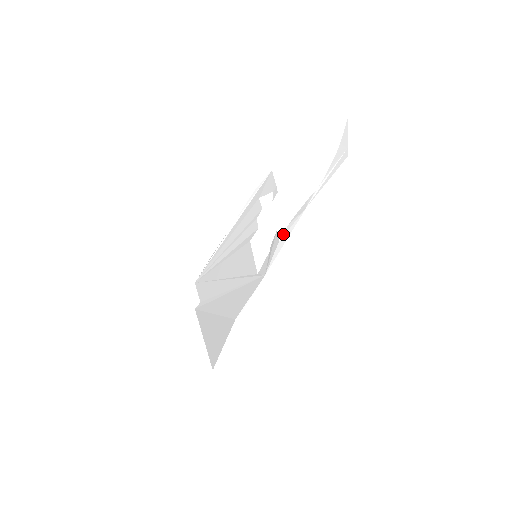
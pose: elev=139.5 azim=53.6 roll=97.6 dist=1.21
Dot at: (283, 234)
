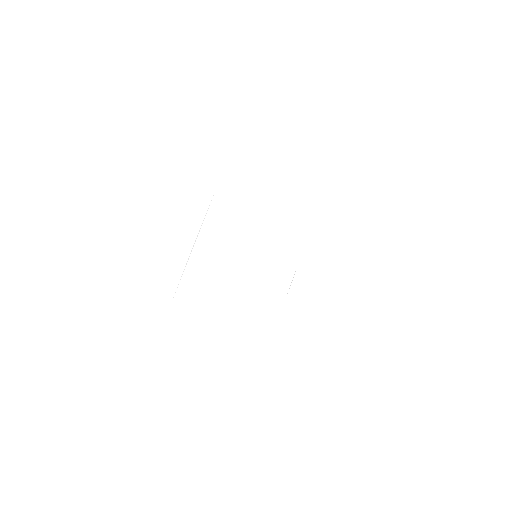
Dot at: (311, 209)
